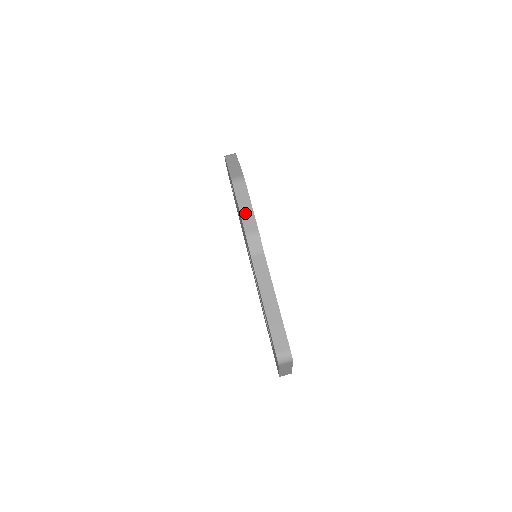
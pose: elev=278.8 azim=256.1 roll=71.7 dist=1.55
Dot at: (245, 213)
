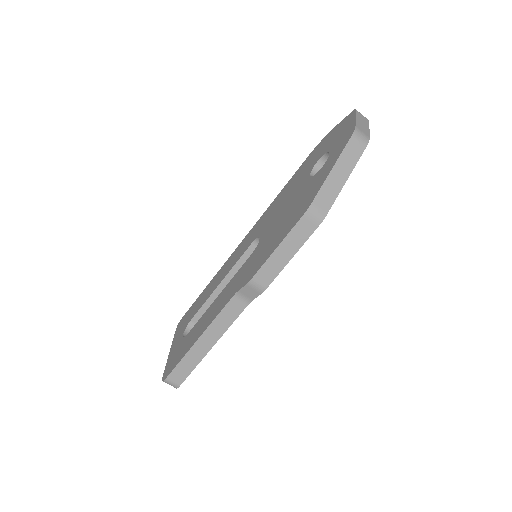
Dot at: (275, 260)
